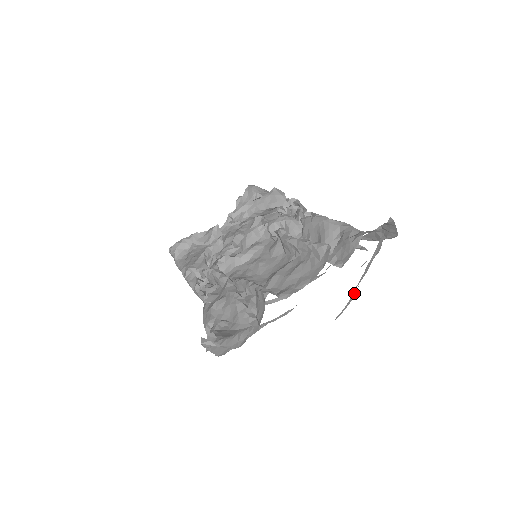
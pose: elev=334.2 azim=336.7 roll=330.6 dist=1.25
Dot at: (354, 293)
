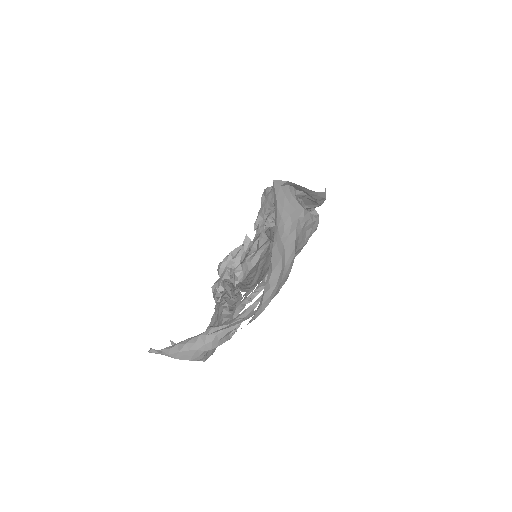
Dot at: (277, 269)
